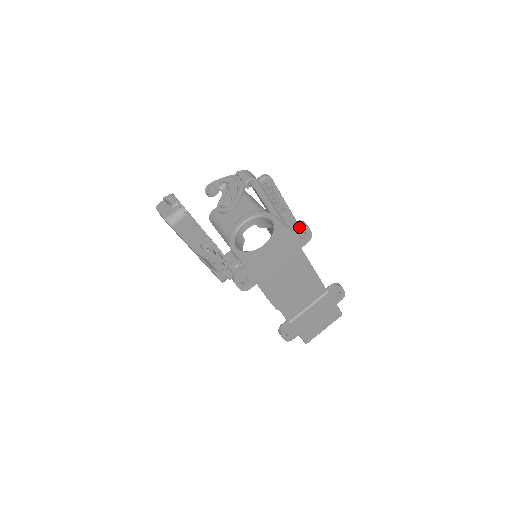
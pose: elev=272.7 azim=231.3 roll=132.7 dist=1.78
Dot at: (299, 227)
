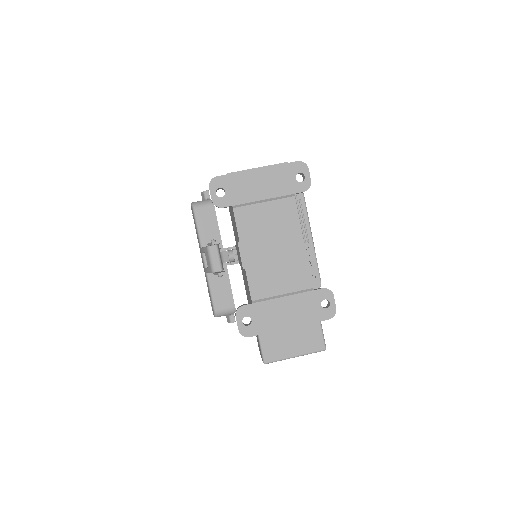
Dot at: (298, 164)
